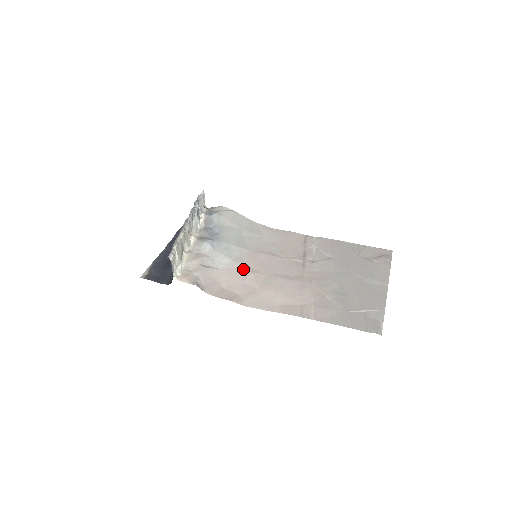
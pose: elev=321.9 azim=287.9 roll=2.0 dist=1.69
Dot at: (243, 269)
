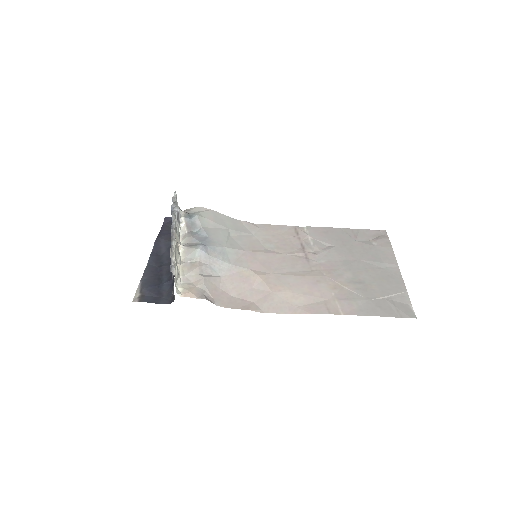
Dot at: (246, 272)
